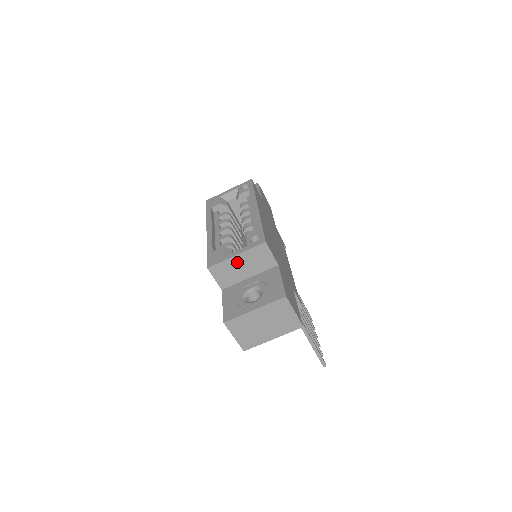
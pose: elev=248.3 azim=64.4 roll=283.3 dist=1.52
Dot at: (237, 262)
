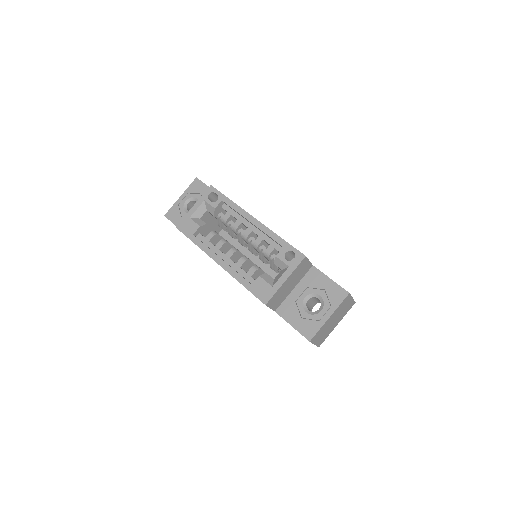
Dot at: (286, 285)
